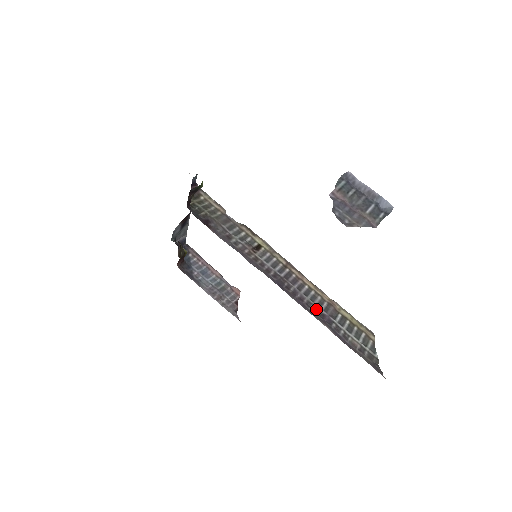
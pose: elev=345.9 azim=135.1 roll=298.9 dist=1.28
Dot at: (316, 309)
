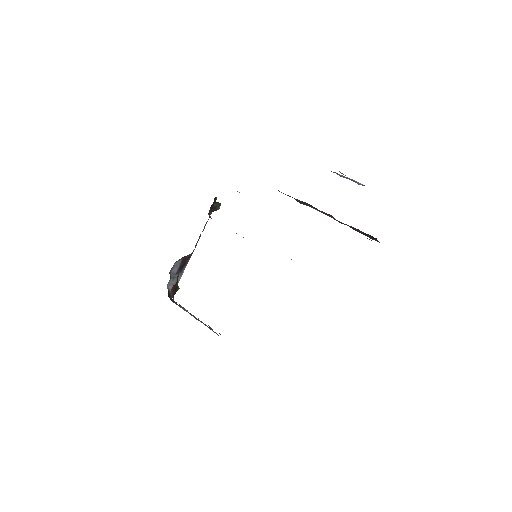
Dot at: occluded
